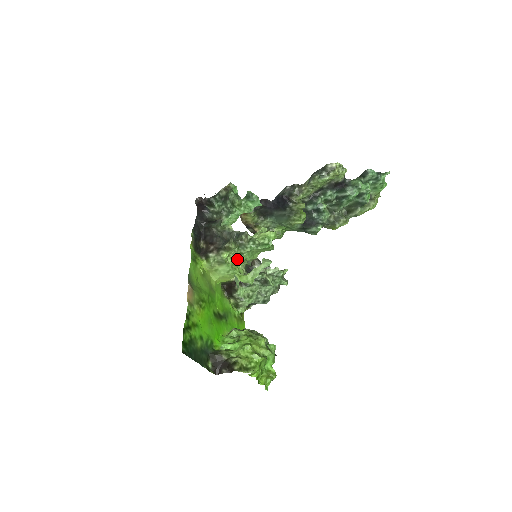
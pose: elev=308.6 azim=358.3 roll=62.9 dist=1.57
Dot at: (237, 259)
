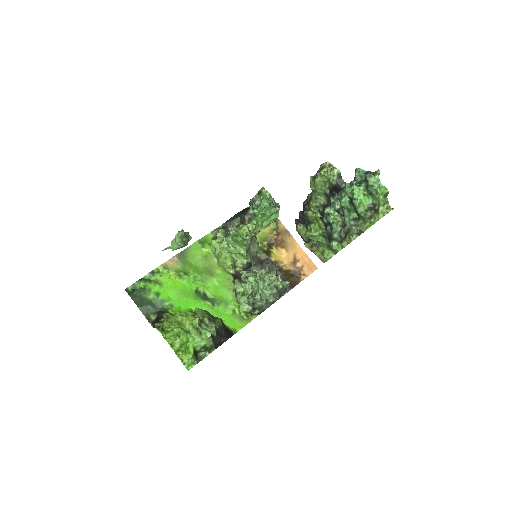
Dot at: (224, 248)
